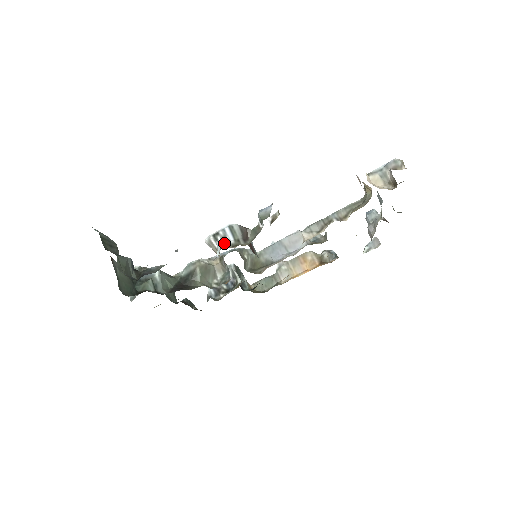
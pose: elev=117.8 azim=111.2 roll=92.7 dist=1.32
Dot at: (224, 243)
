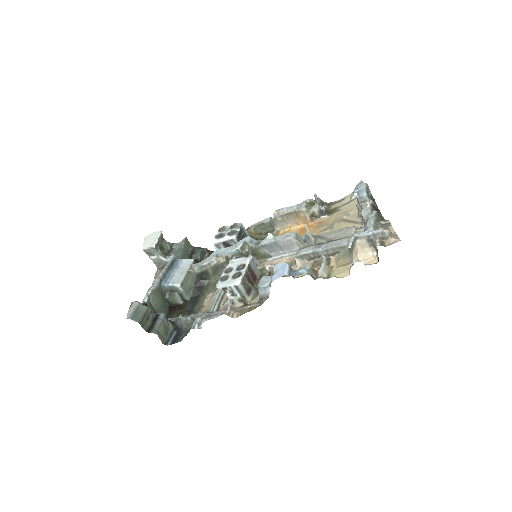
Dot at: (233, 302)
